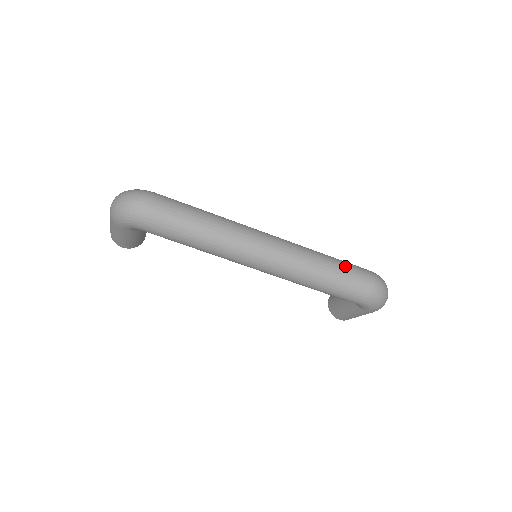
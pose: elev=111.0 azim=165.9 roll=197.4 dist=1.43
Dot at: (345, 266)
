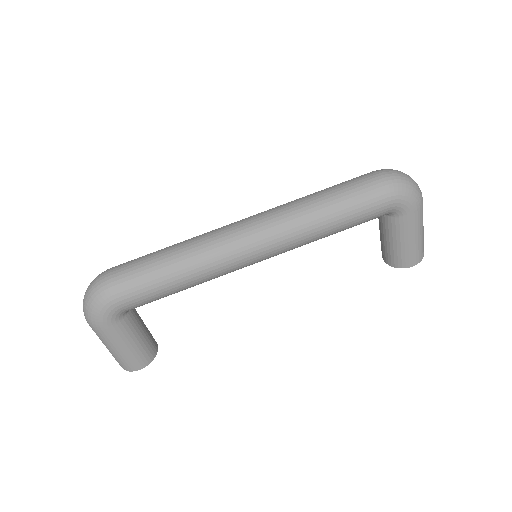
Dot at: (338, 184)
